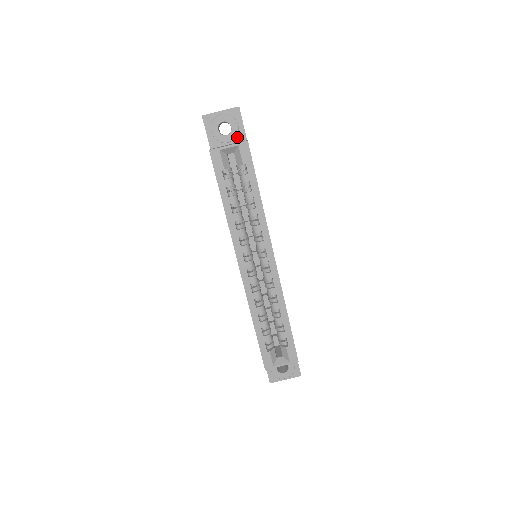
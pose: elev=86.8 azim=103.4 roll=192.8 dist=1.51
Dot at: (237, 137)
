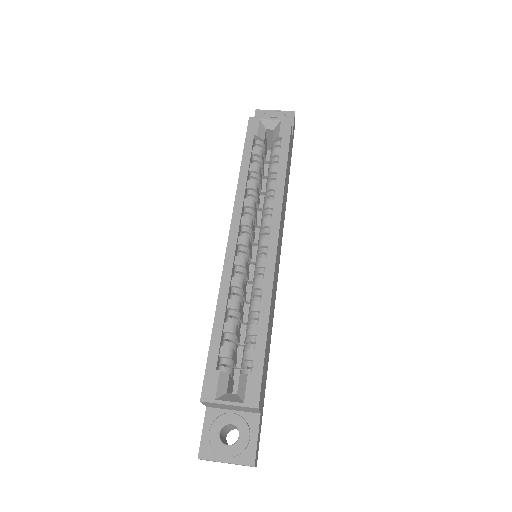
Dot at: occluded
